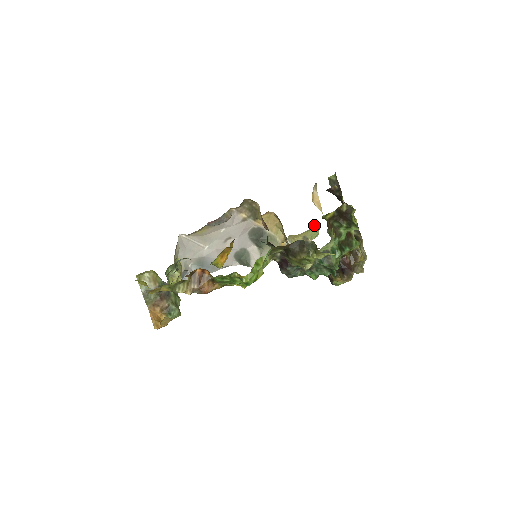
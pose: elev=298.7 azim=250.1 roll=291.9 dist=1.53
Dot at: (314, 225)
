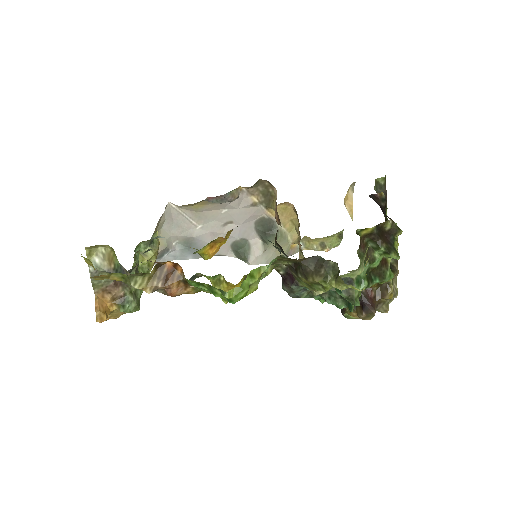
Dot at: (338, 232)
